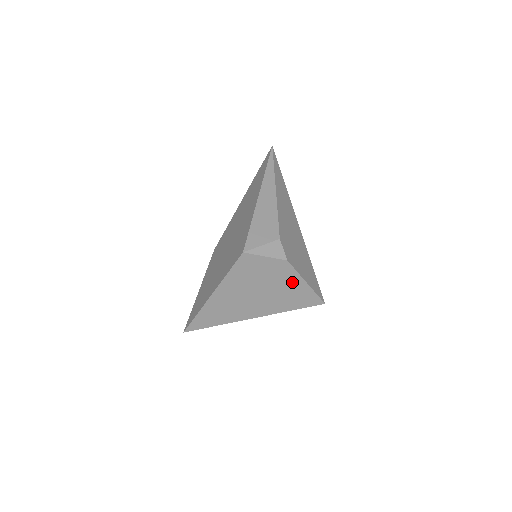
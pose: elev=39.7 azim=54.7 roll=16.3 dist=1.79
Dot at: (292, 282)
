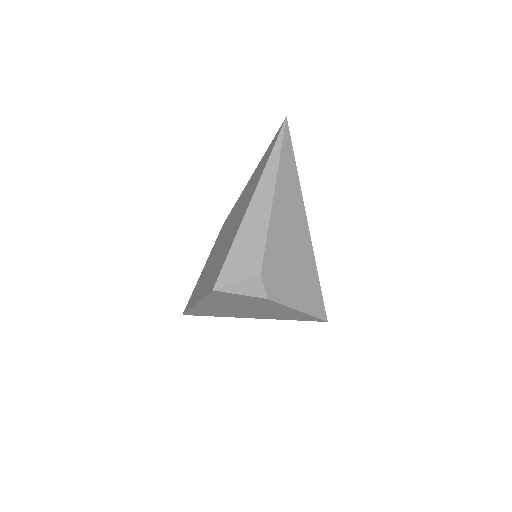
Dot at: (281, 308)
